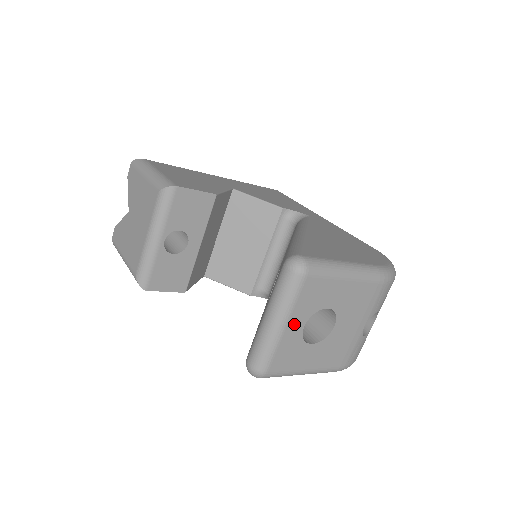
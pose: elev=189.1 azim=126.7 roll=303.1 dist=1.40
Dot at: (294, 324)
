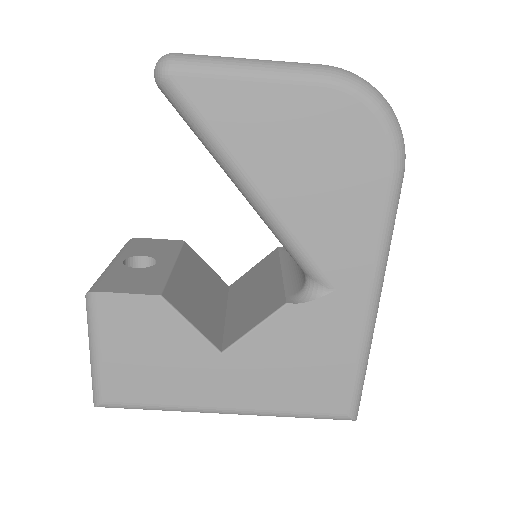
Dot at: occluded
